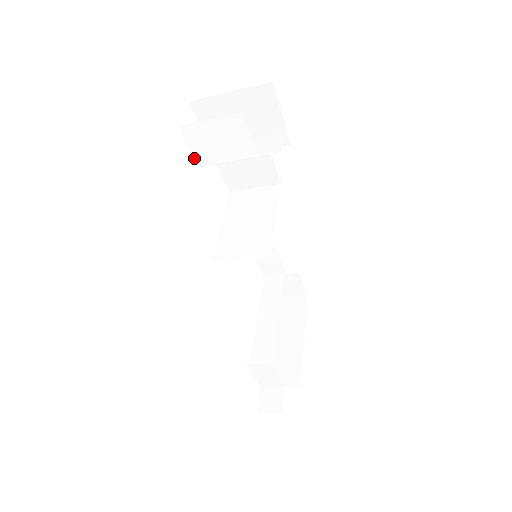
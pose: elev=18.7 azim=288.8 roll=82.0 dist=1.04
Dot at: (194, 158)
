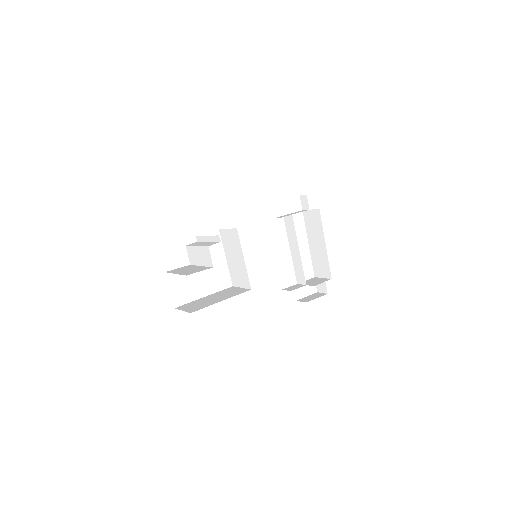
Dot at: (184, 266)
